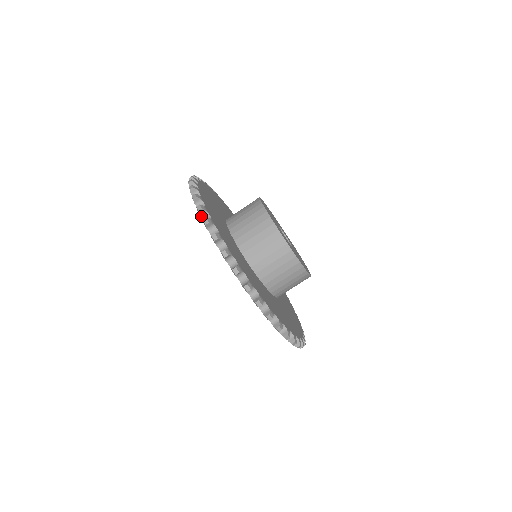
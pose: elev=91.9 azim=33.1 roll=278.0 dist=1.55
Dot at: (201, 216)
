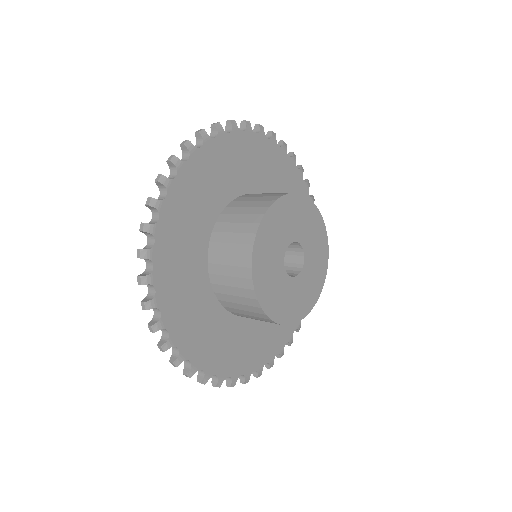
Dot at: (170, 169)
